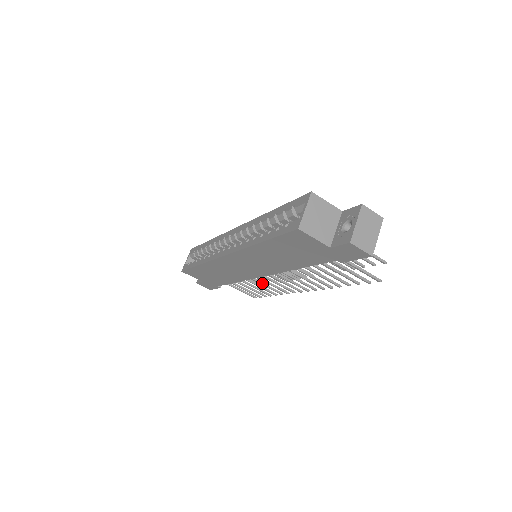
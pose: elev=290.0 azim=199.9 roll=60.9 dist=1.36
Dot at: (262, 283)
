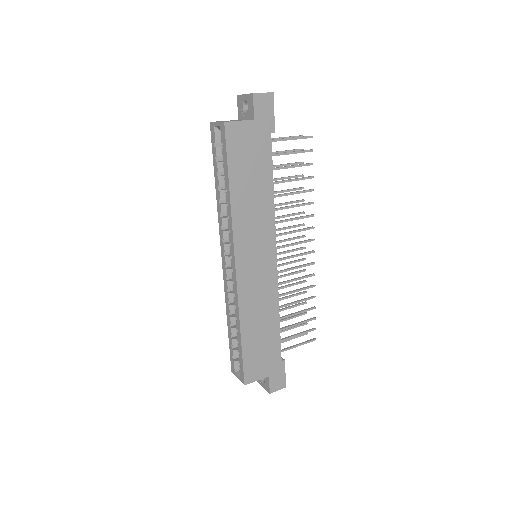
Dot at: (292, 291)
